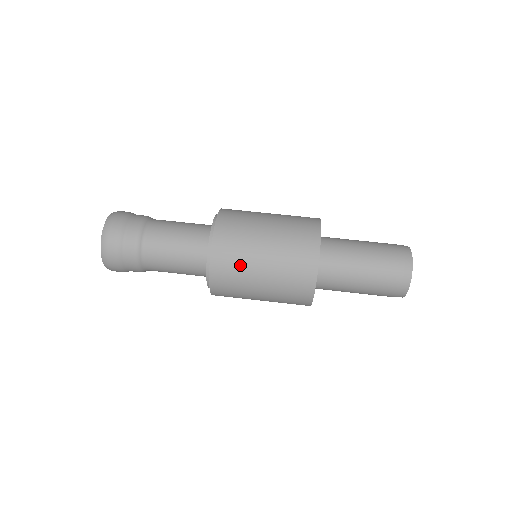
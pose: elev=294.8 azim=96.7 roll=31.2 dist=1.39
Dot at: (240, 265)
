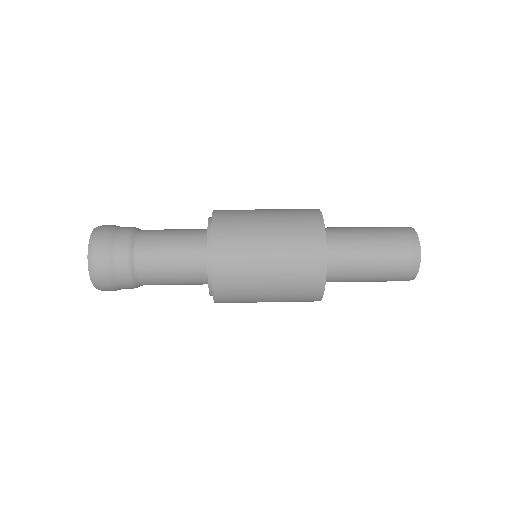
Dot at: (244, 268)
